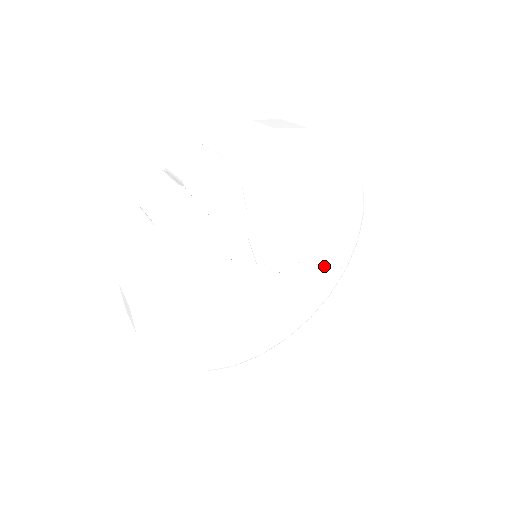
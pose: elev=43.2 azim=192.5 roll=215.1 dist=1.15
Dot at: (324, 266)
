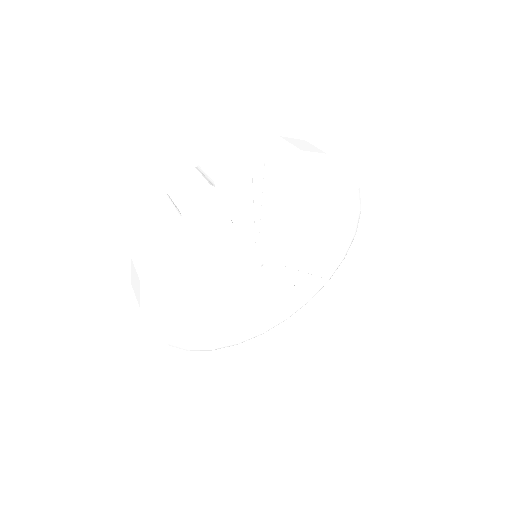
Dot at: (311, 275)
